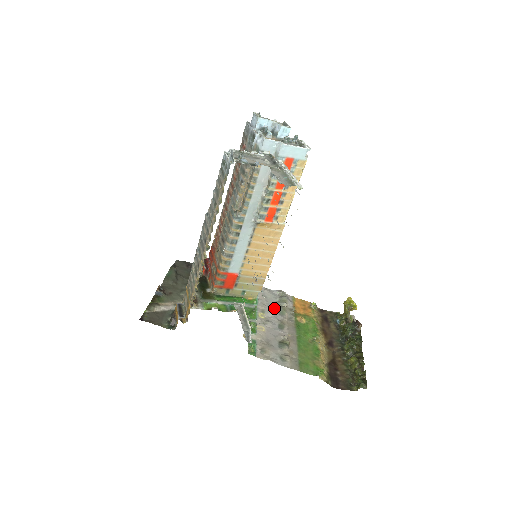
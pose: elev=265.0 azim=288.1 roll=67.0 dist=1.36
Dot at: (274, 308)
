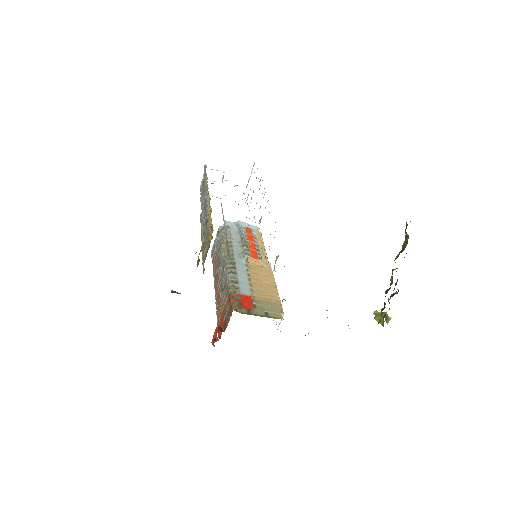
Dot at: occluded
